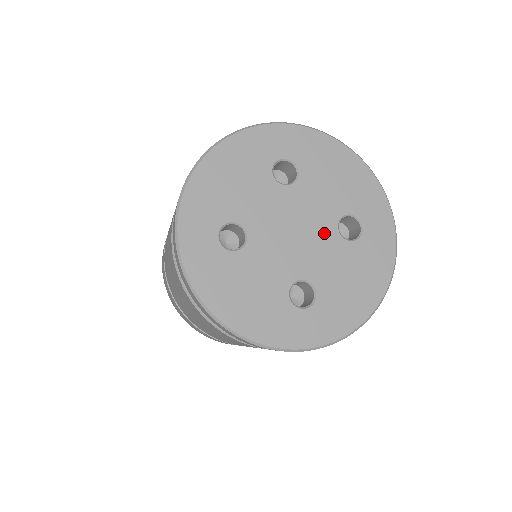
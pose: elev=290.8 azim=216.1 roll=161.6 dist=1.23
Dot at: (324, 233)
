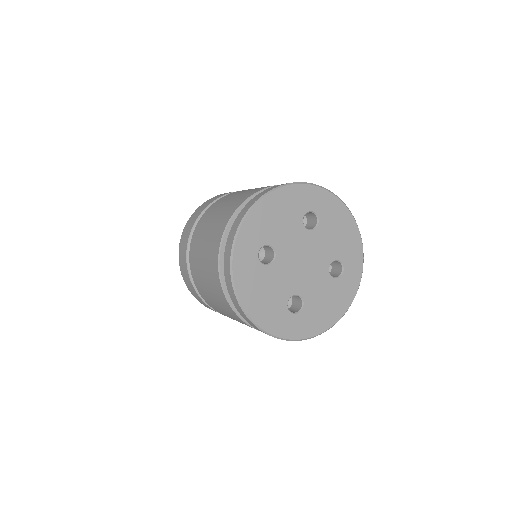
Dot at: (320, 268)
